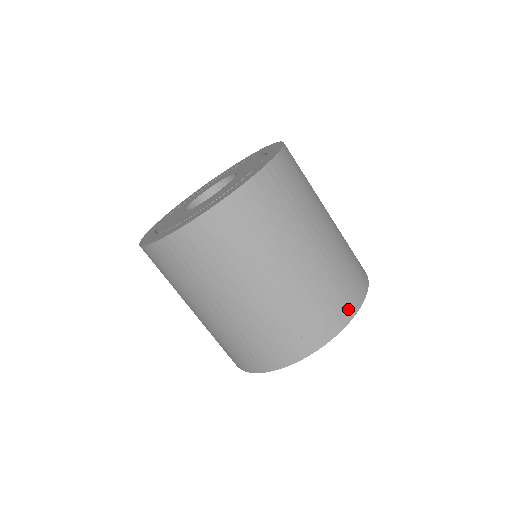
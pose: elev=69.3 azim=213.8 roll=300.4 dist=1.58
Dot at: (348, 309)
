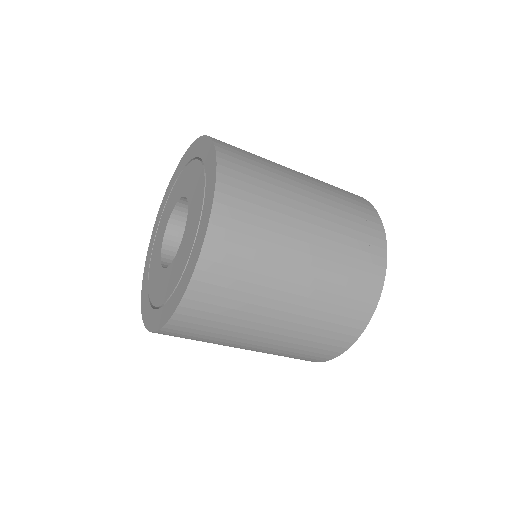
Dot at: (306, 360)
